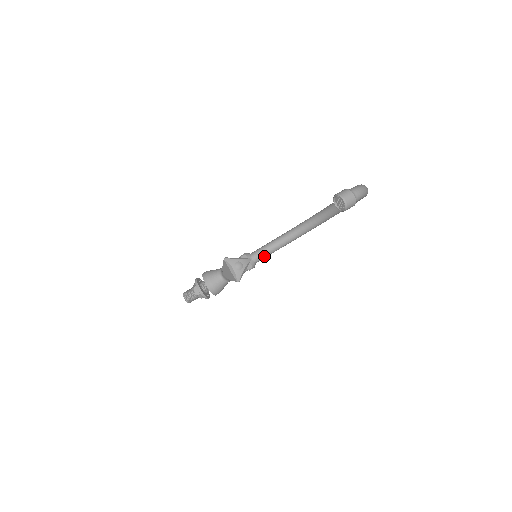
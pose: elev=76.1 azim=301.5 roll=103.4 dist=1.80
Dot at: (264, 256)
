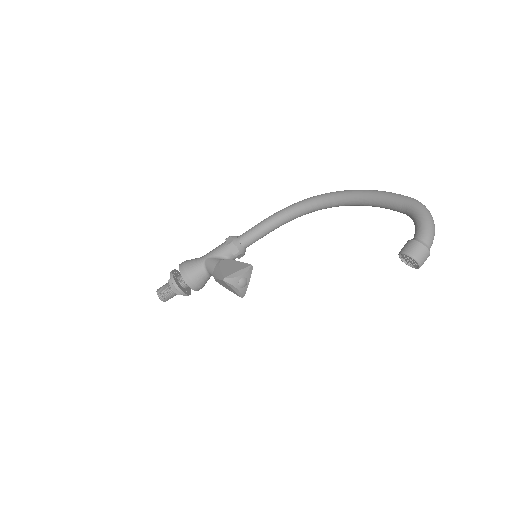
Dot at: (257, 240)
